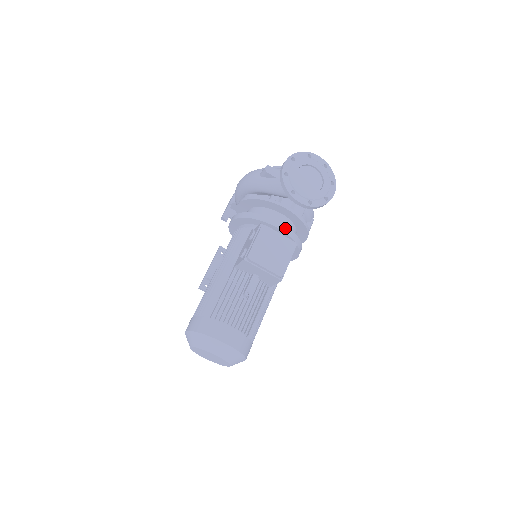
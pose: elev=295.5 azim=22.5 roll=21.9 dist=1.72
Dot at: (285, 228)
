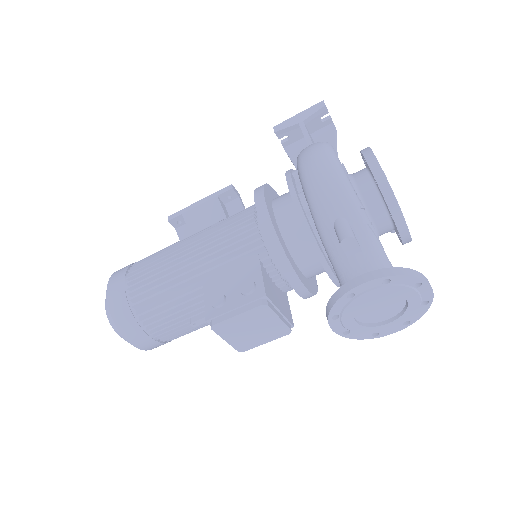
Dot at: (304, 291)
